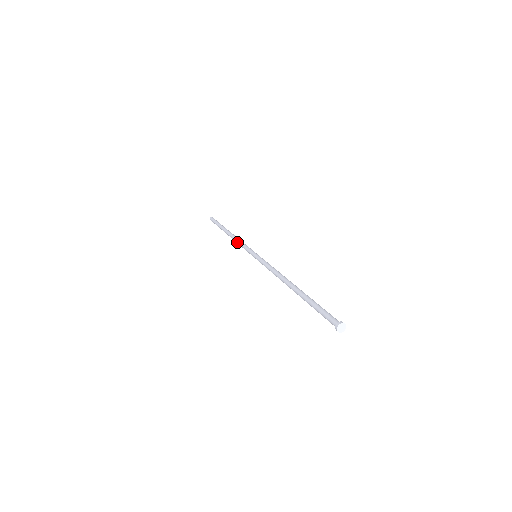
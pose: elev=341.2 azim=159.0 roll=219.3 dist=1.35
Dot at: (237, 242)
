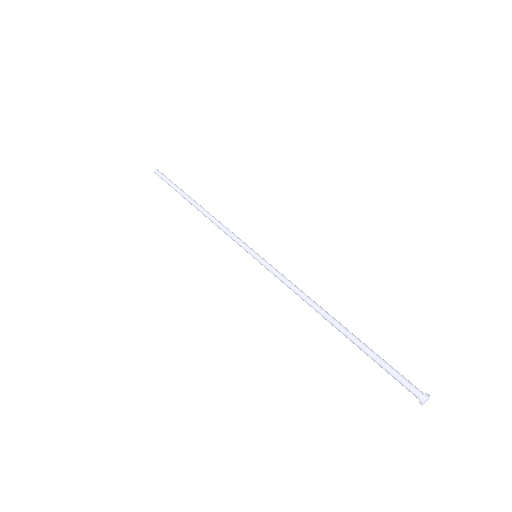
Dot at: occluded
